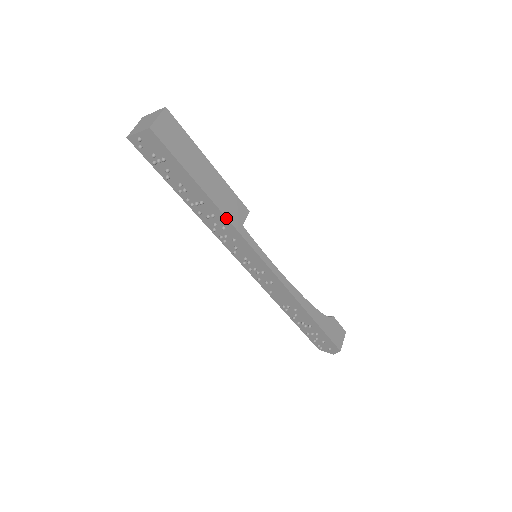
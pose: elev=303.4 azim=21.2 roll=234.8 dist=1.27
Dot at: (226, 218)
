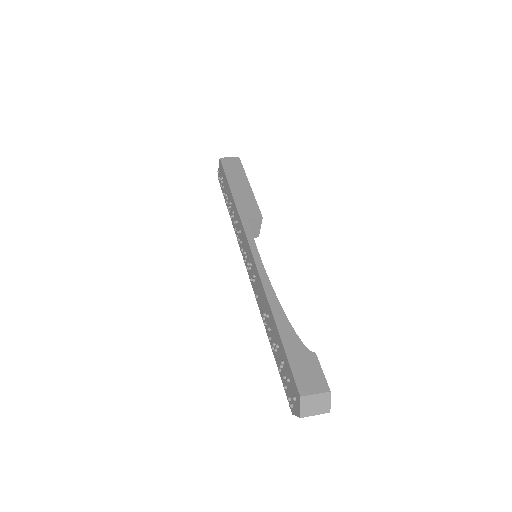
Dot at: (236, 208)
